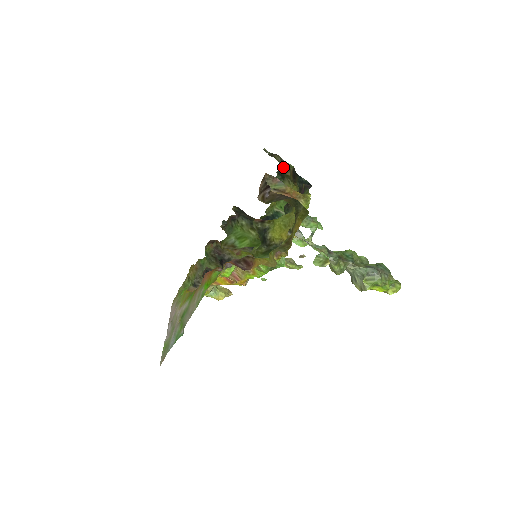
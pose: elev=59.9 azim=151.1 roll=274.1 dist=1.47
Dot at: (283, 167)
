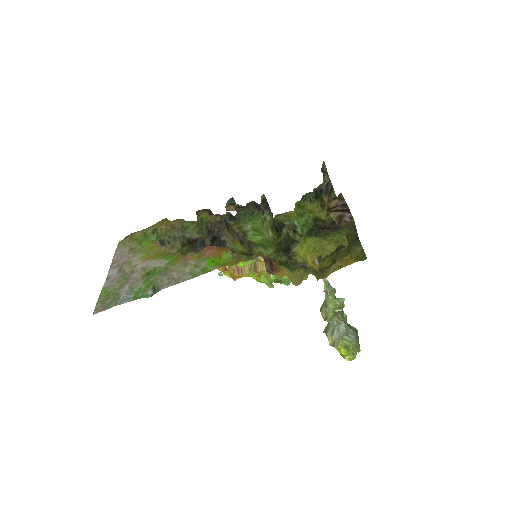
Dot at: (326, 189)
